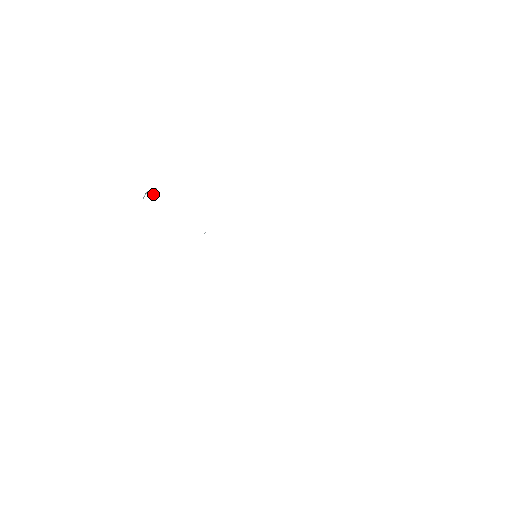
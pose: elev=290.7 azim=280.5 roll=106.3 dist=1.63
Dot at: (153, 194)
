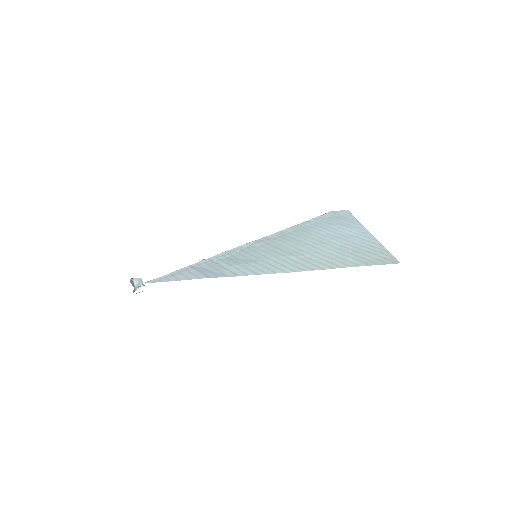
Dot at: (140, 279)
